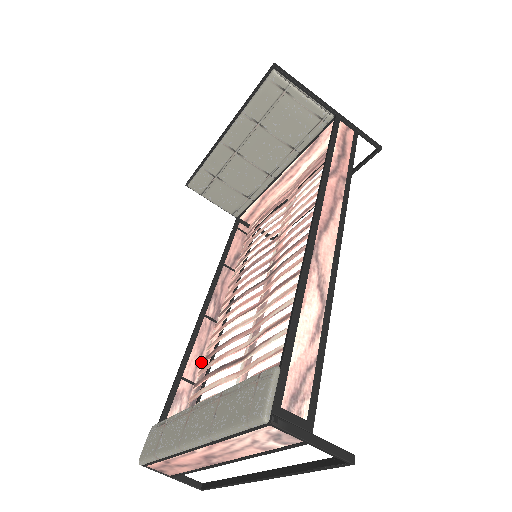
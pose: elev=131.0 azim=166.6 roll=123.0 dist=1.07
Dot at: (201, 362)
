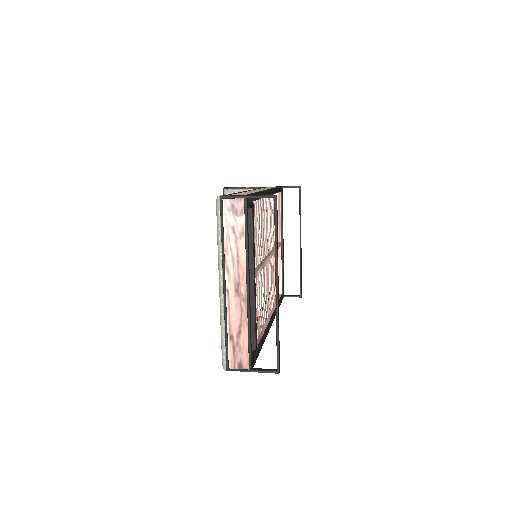
Dot at: occluded
